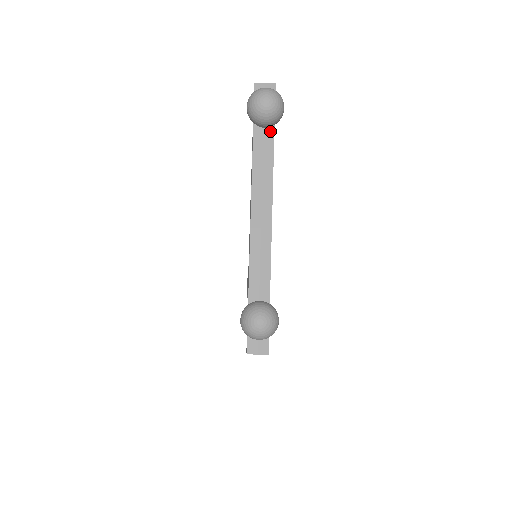
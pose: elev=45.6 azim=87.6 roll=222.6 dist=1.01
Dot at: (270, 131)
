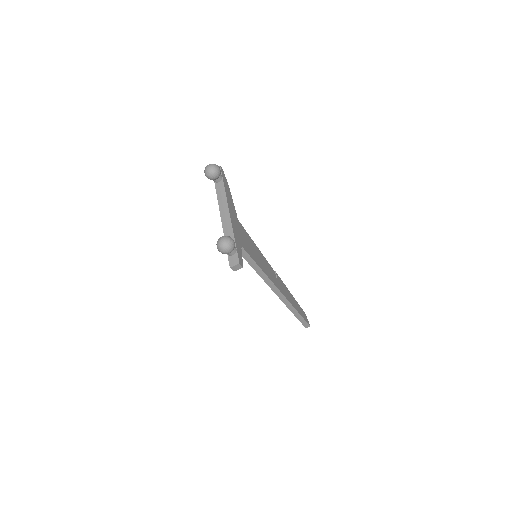
Dot at: (221, 182)
